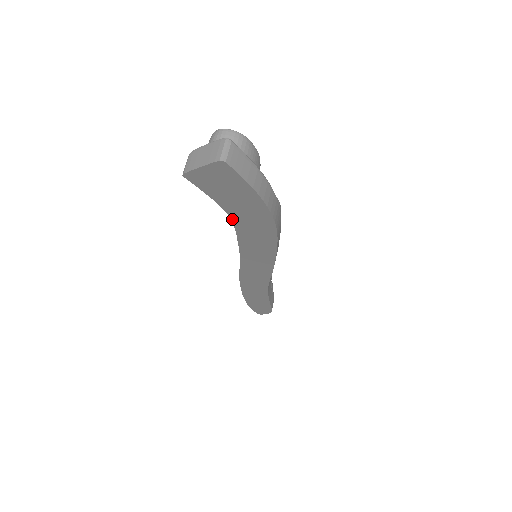
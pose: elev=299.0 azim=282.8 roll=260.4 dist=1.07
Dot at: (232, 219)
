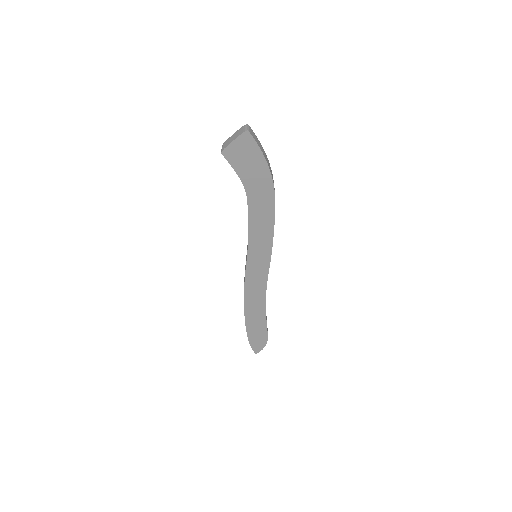
Dot at: (247, 194)
